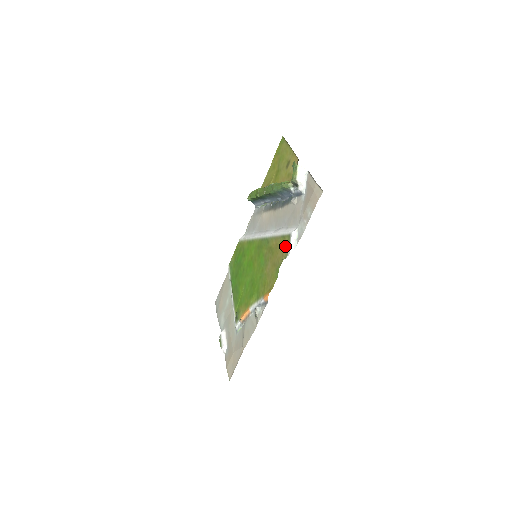
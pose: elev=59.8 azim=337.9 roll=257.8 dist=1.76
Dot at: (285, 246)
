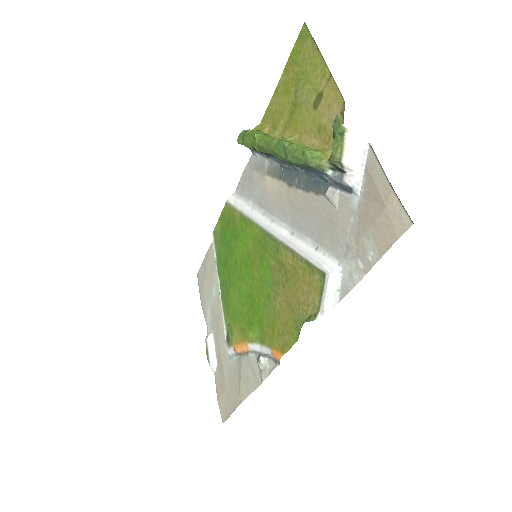
Dot at: (313, 289)
